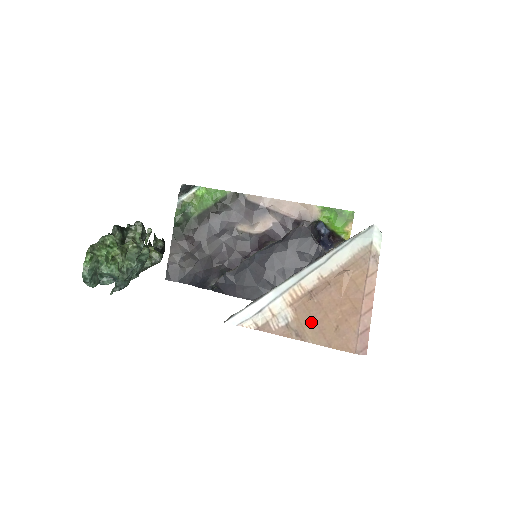
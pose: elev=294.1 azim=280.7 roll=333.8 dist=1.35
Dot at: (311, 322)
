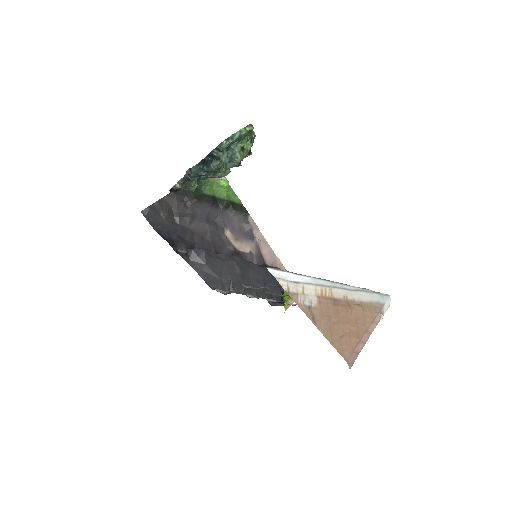
Dot at: (327, 319)
